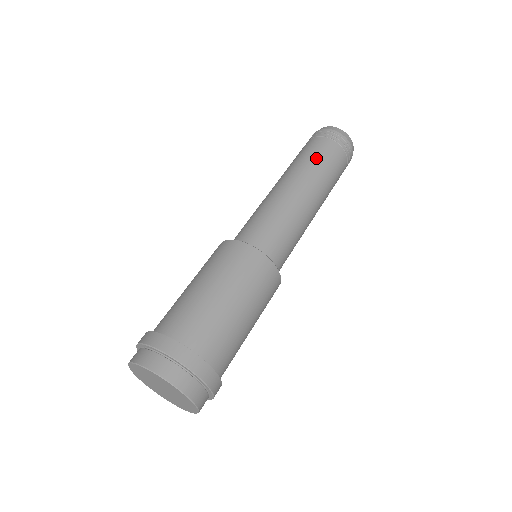
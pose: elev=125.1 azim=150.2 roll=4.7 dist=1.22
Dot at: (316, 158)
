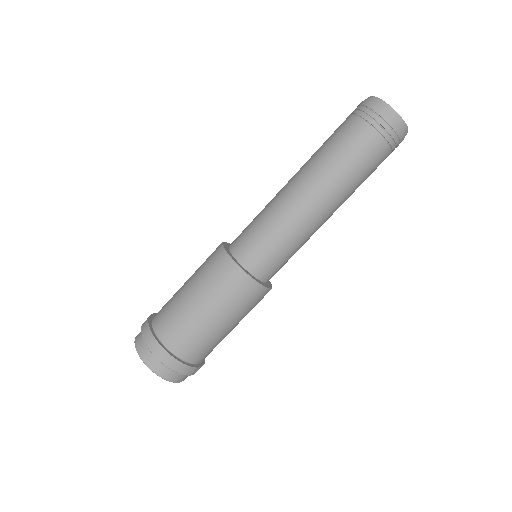
Dot at: (338, 152)
